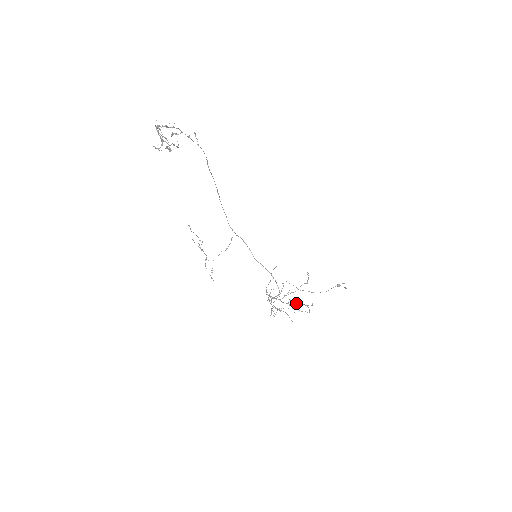
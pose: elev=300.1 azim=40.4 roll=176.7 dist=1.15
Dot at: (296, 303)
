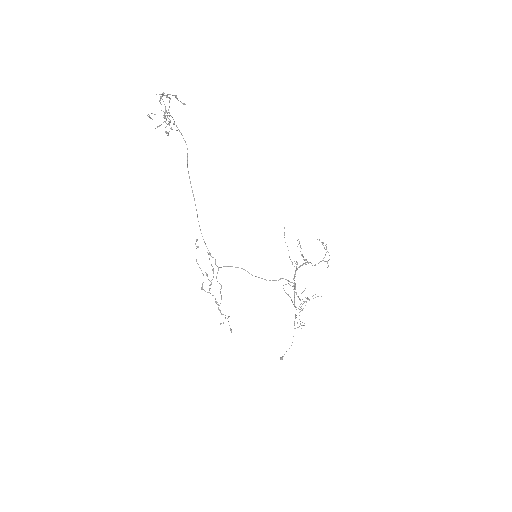
Dot at: occluded
